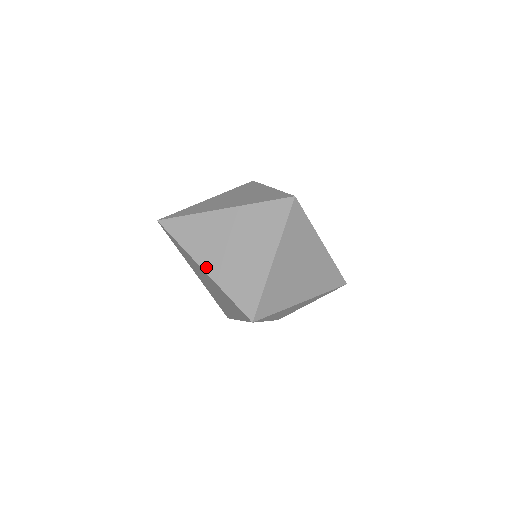
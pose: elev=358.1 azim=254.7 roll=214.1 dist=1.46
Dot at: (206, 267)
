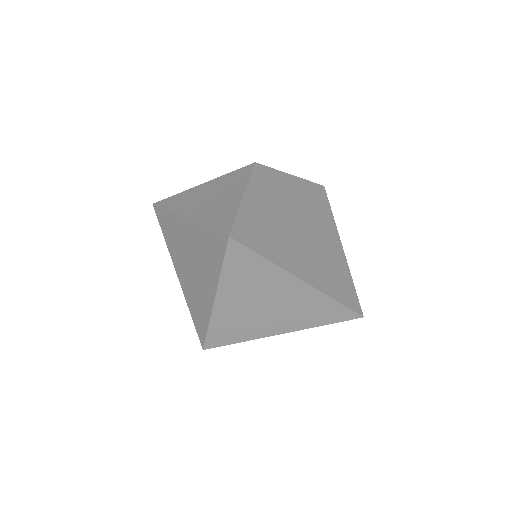
Dot at: (178, 273)
